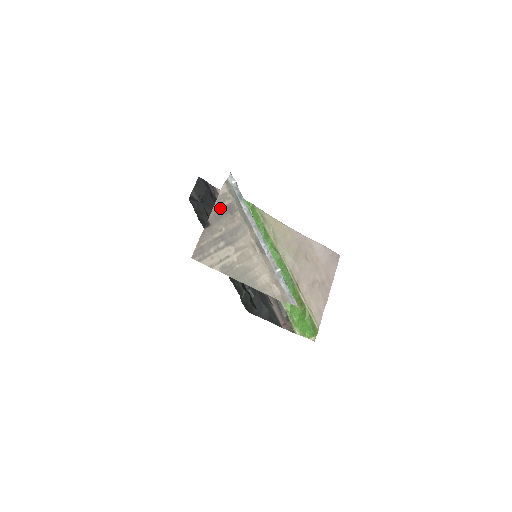
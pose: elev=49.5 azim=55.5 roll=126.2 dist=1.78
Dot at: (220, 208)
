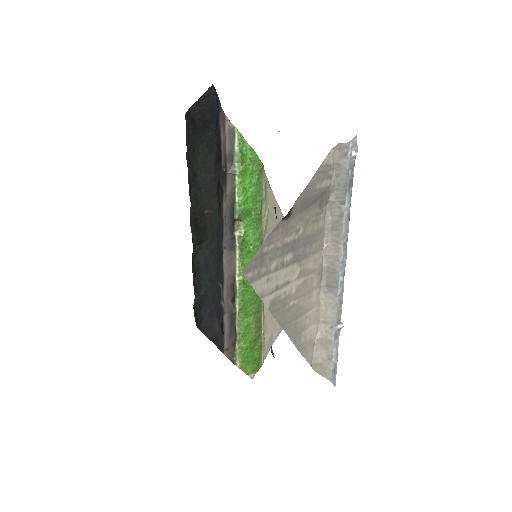
Dot at: (314, 190)
